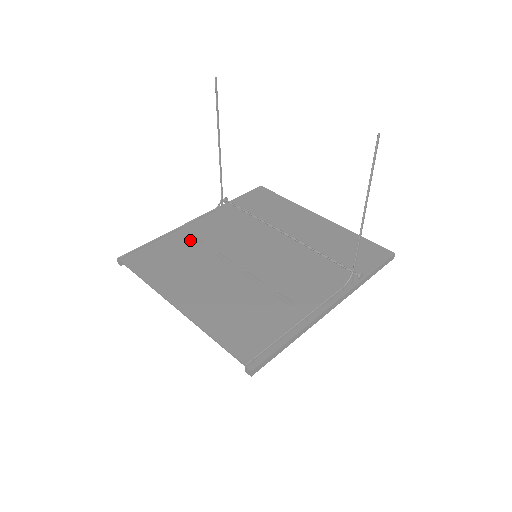
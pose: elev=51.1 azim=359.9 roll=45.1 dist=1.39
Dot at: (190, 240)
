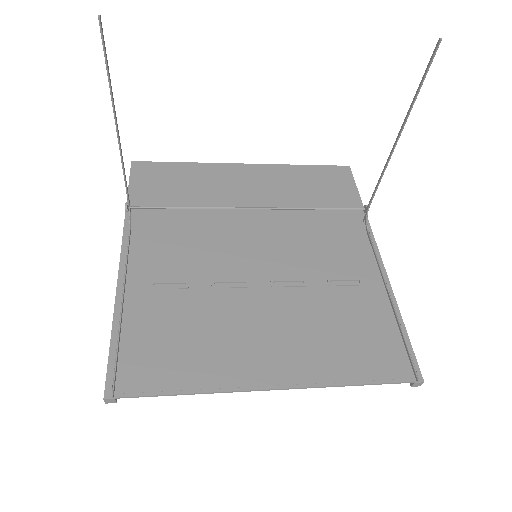
Dot at: (162, 293)
